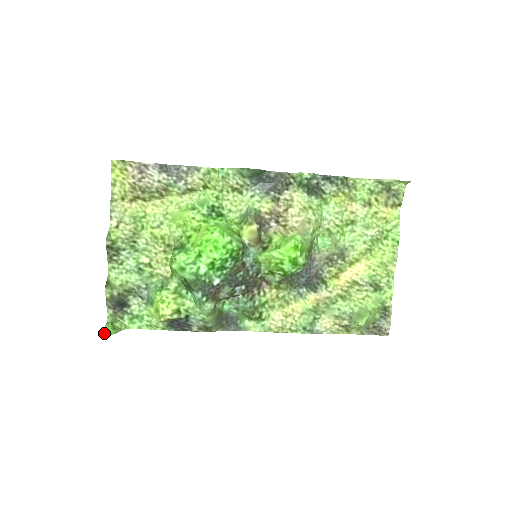
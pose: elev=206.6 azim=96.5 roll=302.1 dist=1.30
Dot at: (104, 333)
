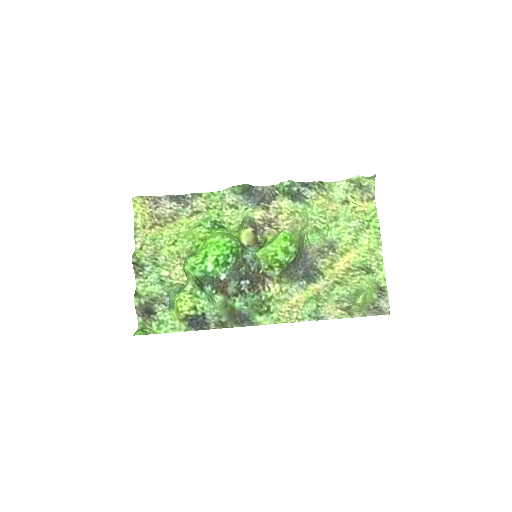
Dot at: (135, 334)
